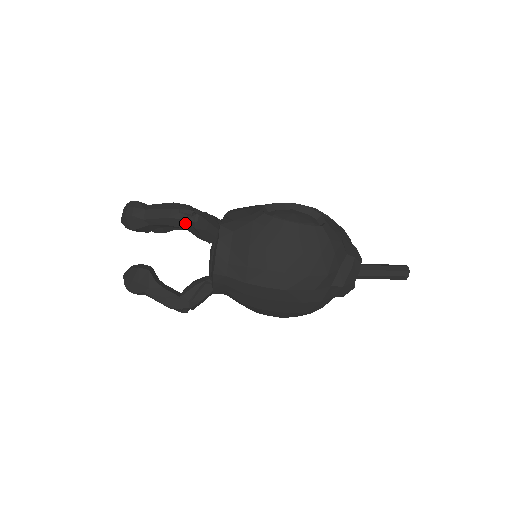
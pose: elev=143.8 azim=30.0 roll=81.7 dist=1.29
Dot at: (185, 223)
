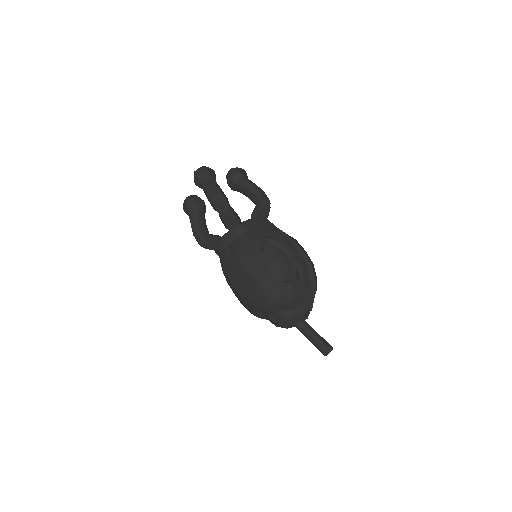
Dot at: (215, 209)
